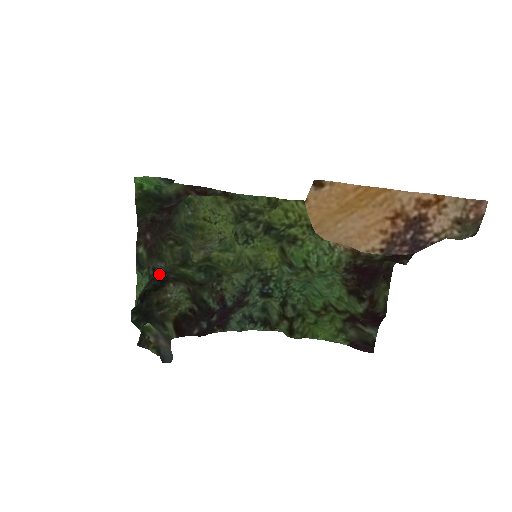
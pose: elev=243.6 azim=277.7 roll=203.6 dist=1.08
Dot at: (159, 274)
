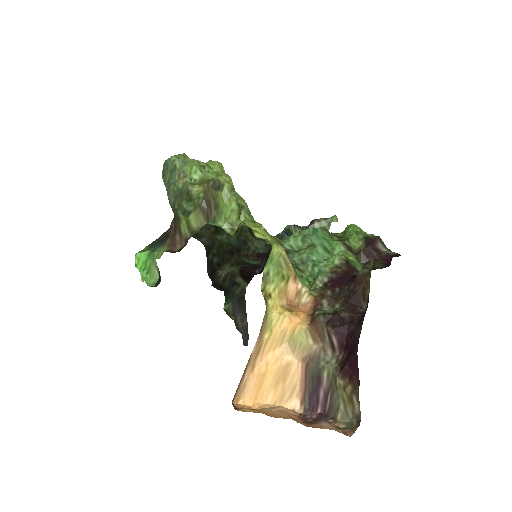
Dot at: (208, 253)
